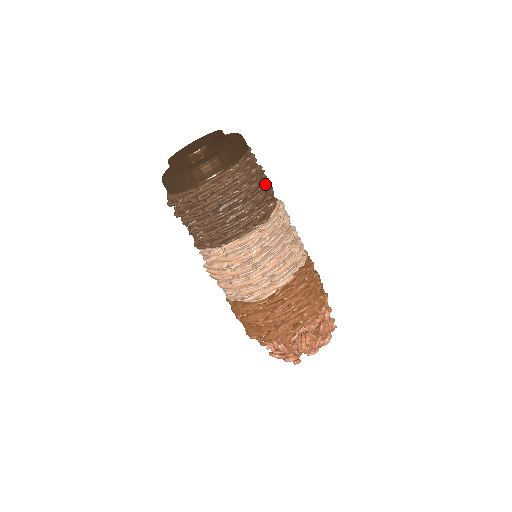
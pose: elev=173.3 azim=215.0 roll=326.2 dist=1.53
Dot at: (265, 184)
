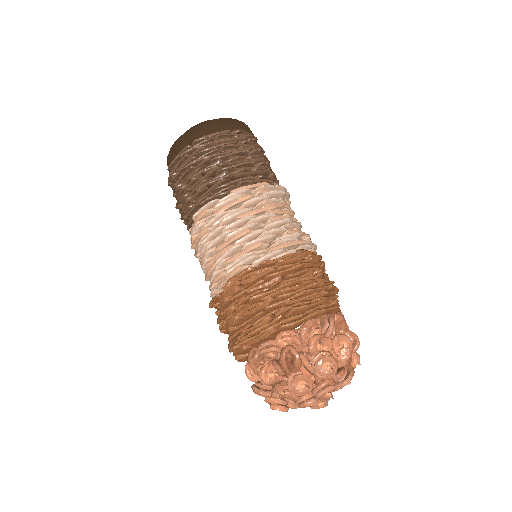
Dot at: (232, 161)
